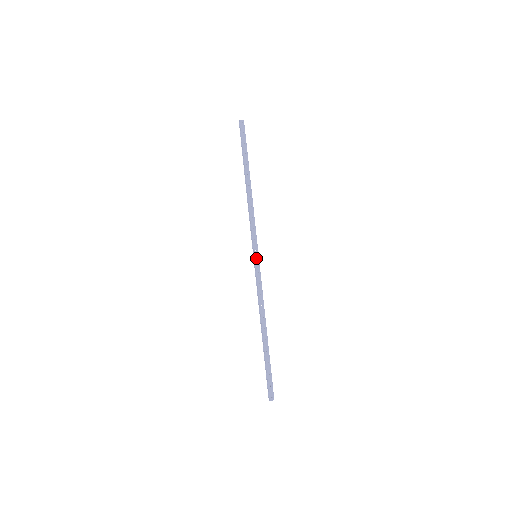
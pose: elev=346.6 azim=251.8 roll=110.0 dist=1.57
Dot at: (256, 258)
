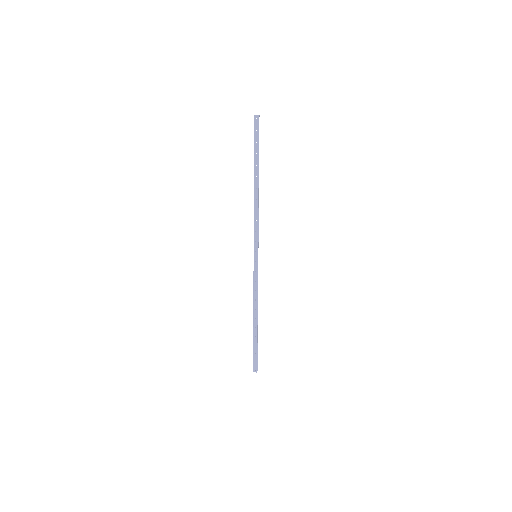
Dot at: (255, 259)
